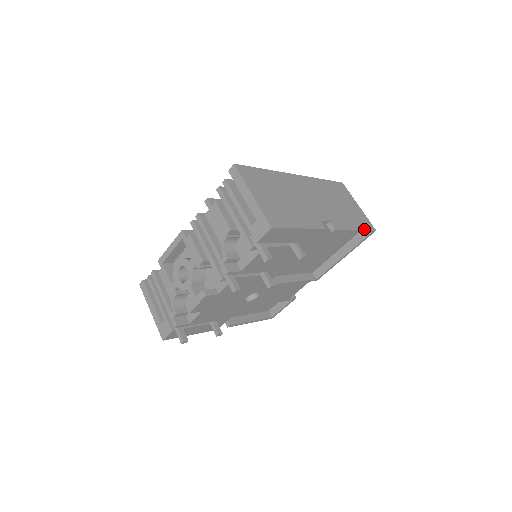
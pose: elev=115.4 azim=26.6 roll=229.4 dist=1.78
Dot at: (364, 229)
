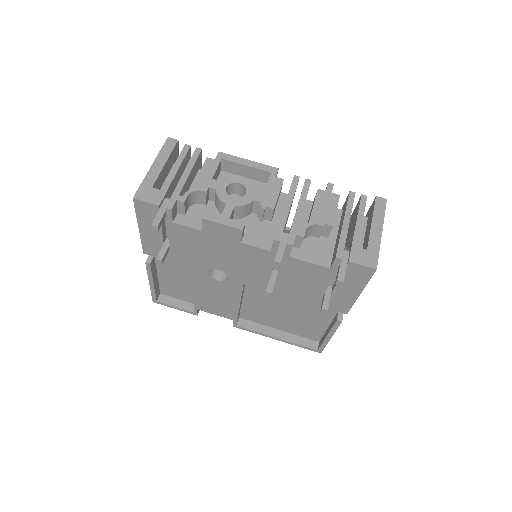
Dot at: (327, 343)
